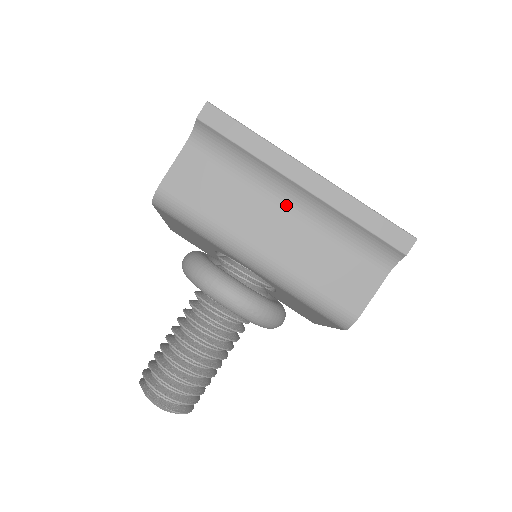
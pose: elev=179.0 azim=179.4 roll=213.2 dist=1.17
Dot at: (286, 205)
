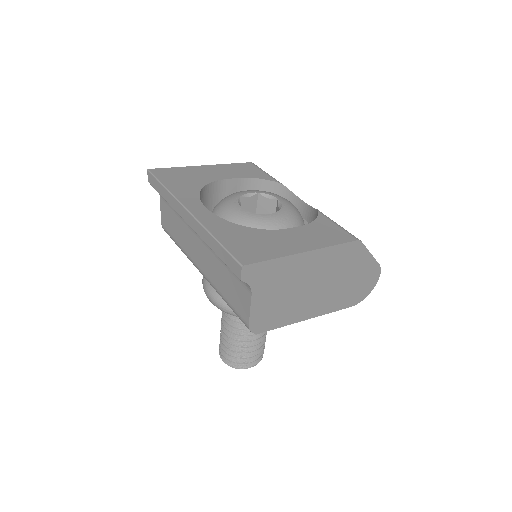
Dot at: occluded
